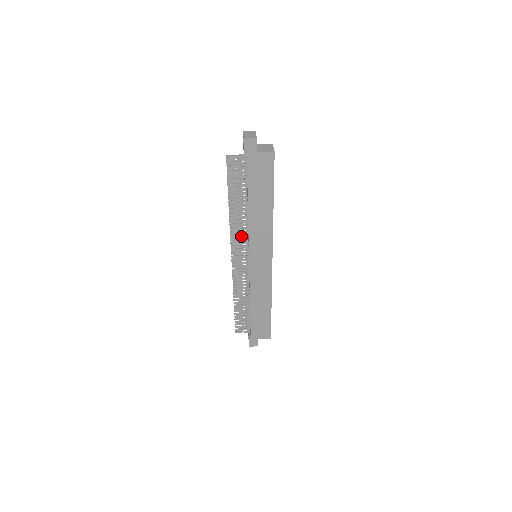
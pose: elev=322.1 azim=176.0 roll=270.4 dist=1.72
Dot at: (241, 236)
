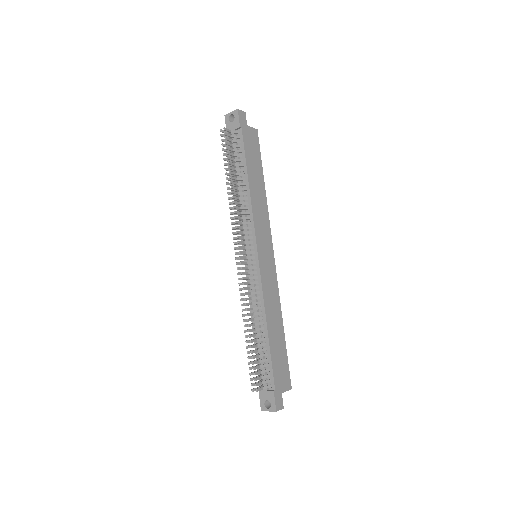
Dot at: occluded
